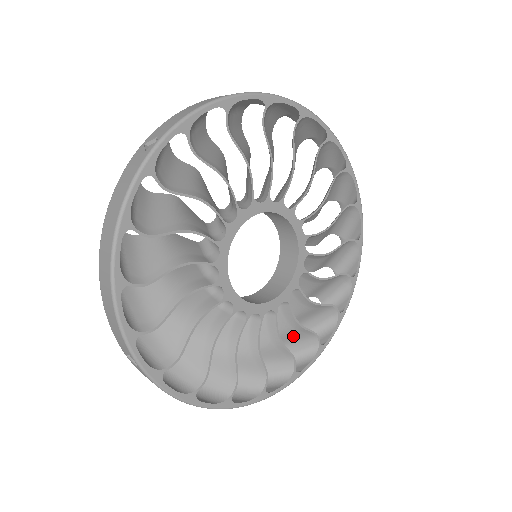
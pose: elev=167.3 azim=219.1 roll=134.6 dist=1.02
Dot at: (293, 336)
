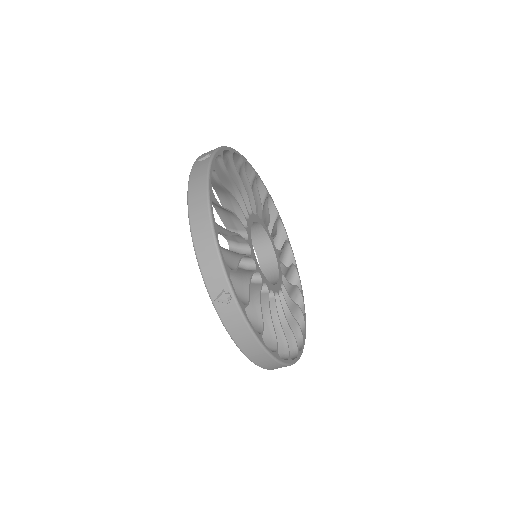
Dot at: (247, 310)
